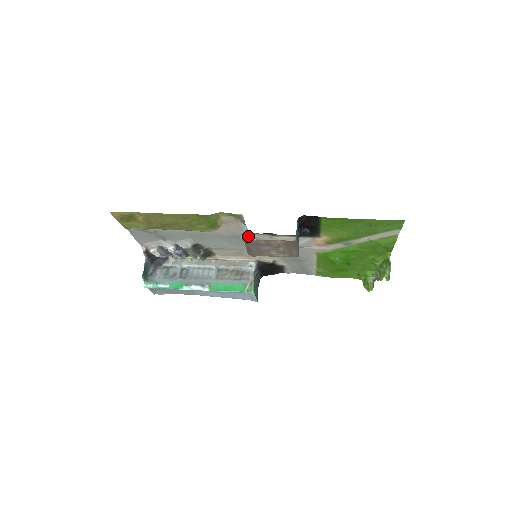
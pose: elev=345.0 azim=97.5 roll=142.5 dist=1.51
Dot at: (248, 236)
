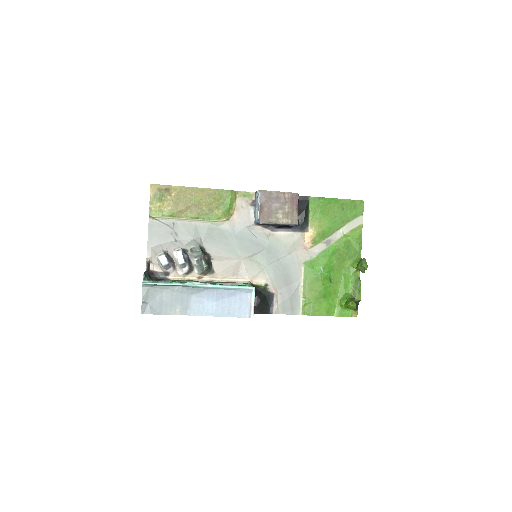
Dot at: (251, 232)
